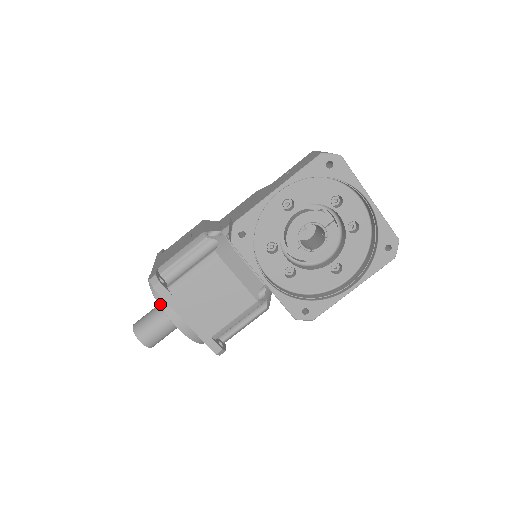
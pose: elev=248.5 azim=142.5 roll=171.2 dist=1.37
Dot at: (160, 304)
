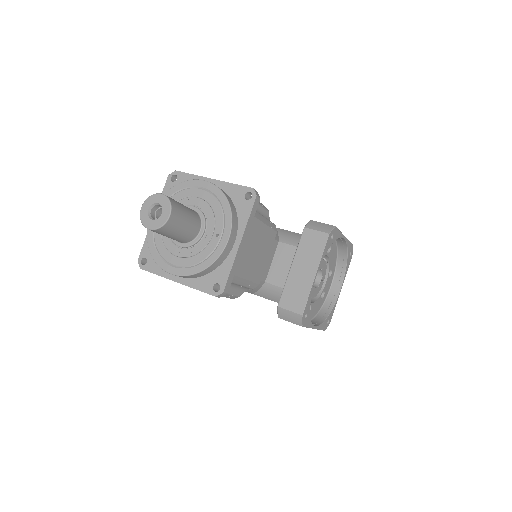
Dot at: (232, 210)
